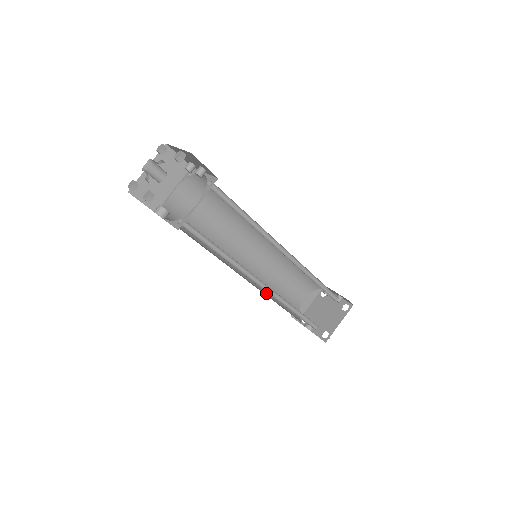
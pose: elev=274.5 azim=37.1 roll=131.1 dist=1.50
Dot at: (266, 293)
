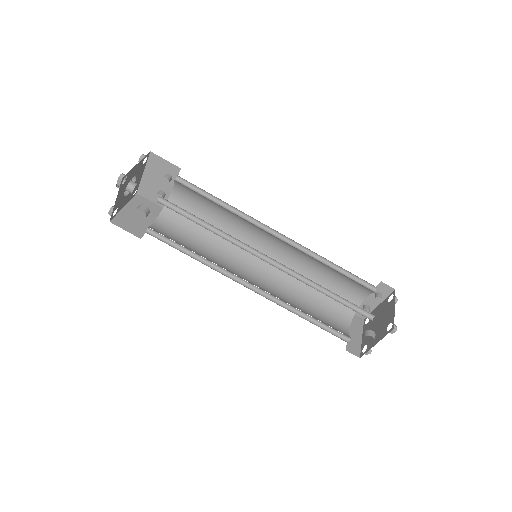
Dot at: occluded
